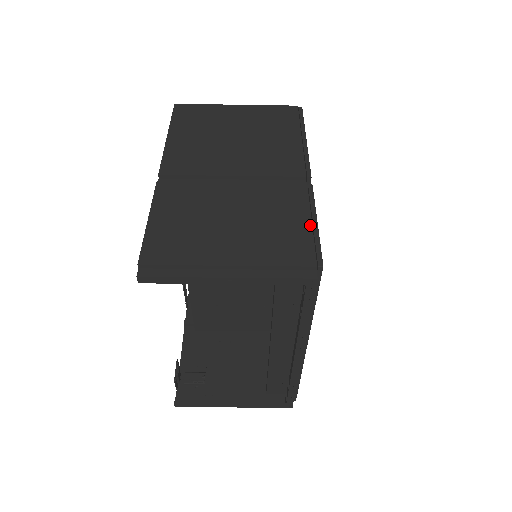
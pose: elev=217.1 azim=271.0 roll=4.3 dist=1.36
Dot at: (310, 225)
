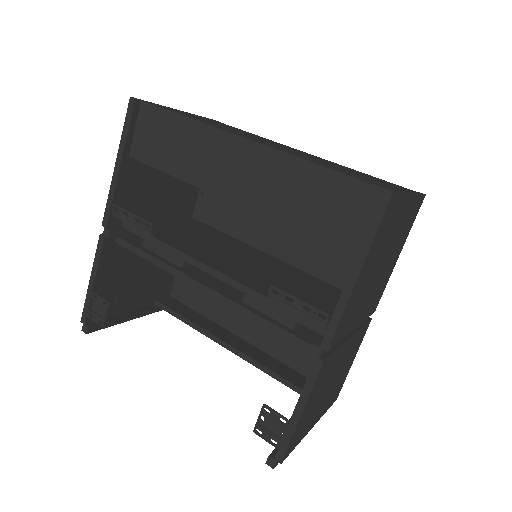
Dot at: occluded
